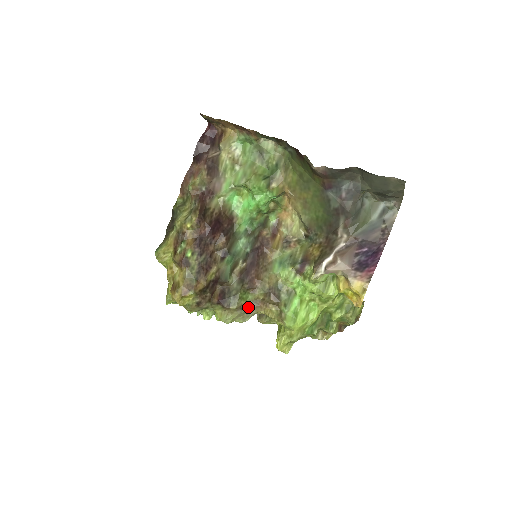
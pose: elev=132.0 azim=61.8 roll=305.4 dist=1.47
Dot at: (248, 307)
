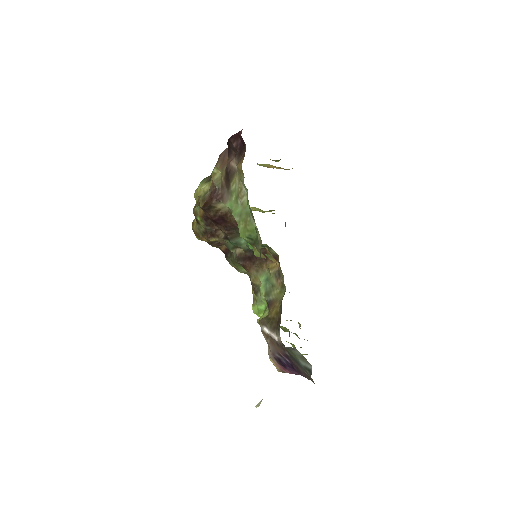
Dot at: (243, 272)
